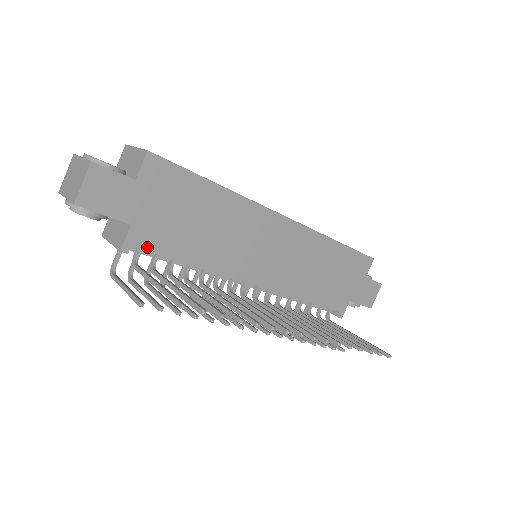
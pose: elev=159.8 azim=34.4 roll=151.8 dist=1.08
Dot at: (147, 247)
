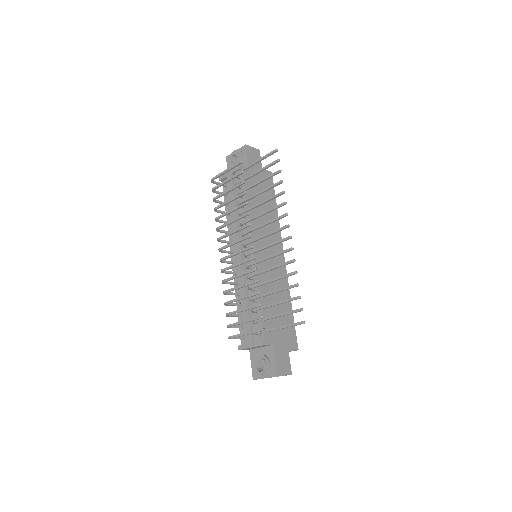
Dot at: occluded
